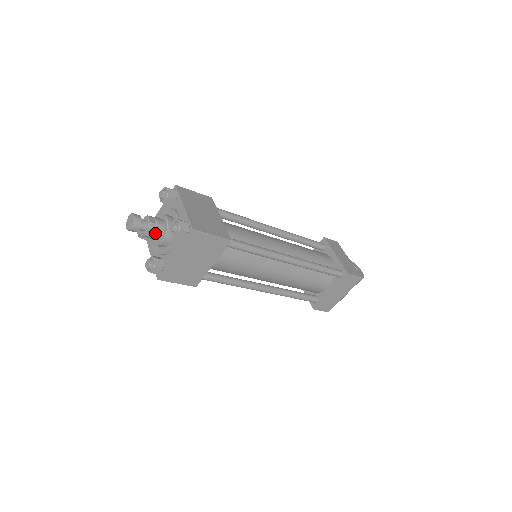
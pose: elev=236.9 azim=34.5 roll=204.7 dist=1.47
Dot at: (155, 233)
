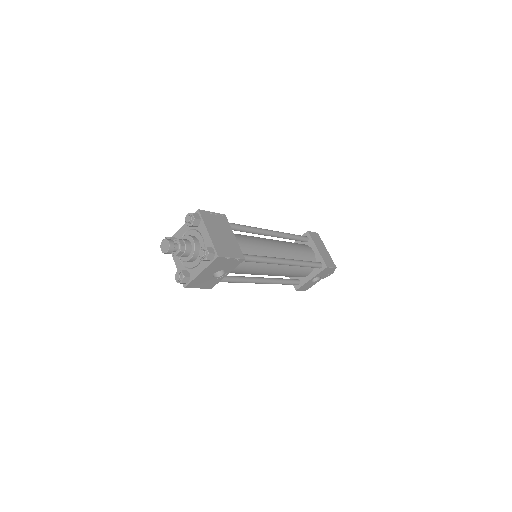
Dot at: (185, 241)
